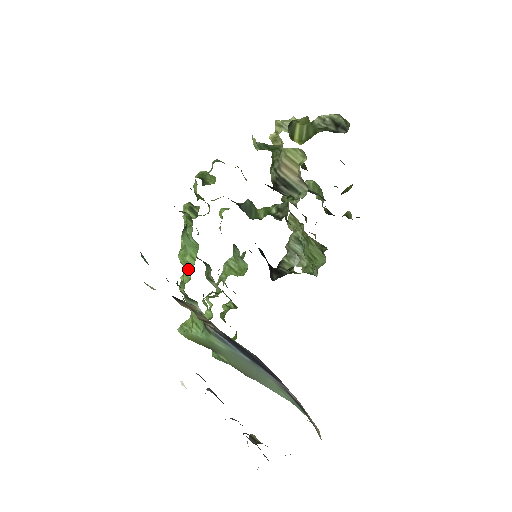
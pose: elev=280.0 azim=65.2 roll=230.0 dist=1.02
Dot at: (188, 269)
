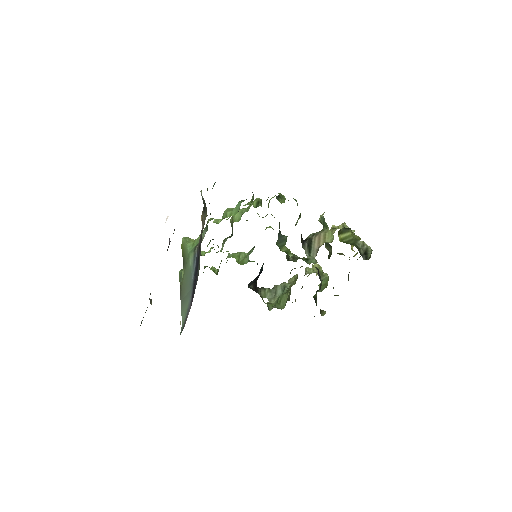
Dot at: (223, 218)
